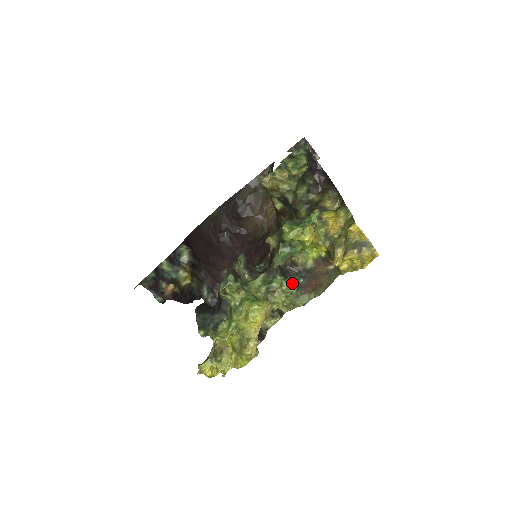
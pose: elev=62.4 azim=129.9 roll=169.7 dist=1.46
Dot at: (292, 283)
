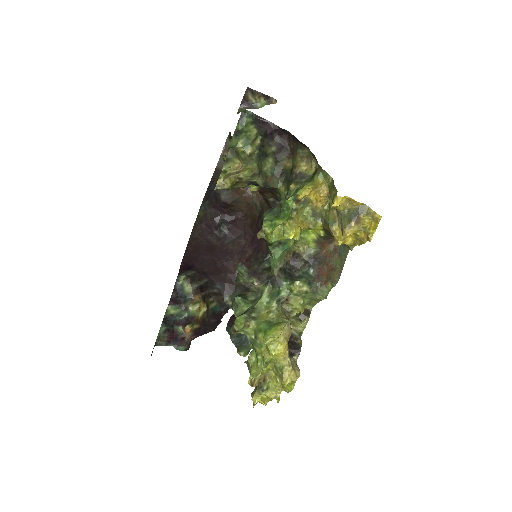
Dot at: (301, 284)
